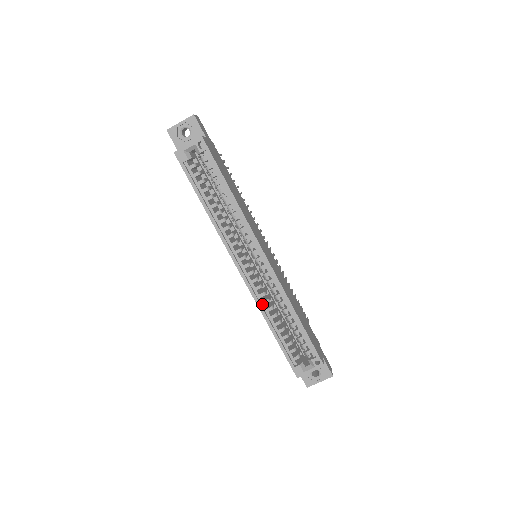
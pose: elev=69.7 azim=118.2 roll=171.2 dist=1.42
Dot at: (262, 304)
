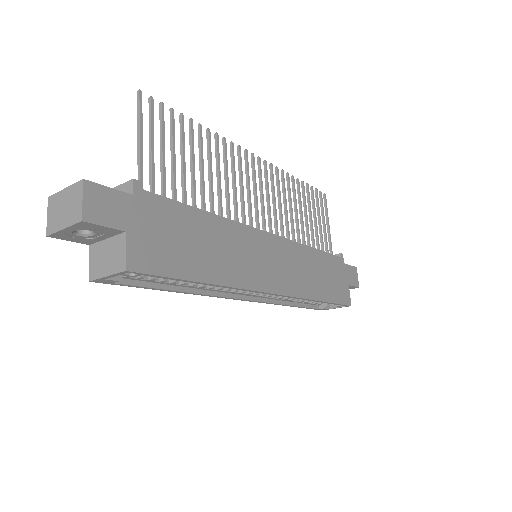
Dot at: (276, 299)
